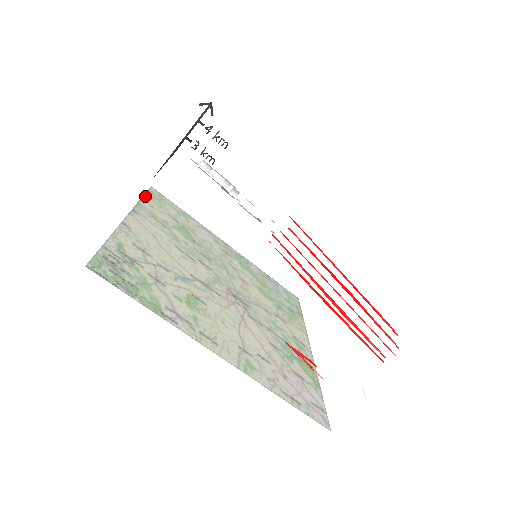
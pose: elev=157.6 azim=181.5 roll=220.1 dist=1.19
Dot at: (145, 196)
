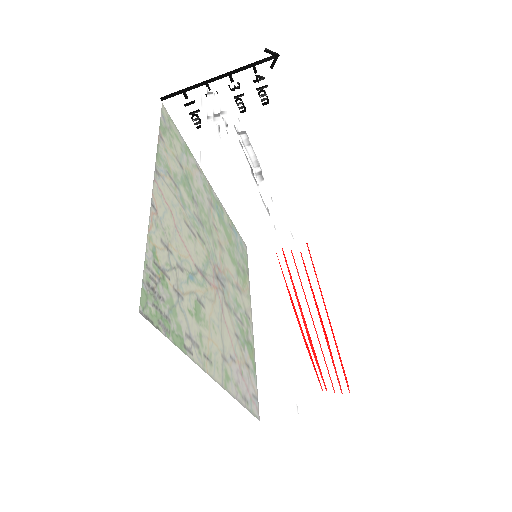
Dot at: (238, 286)
